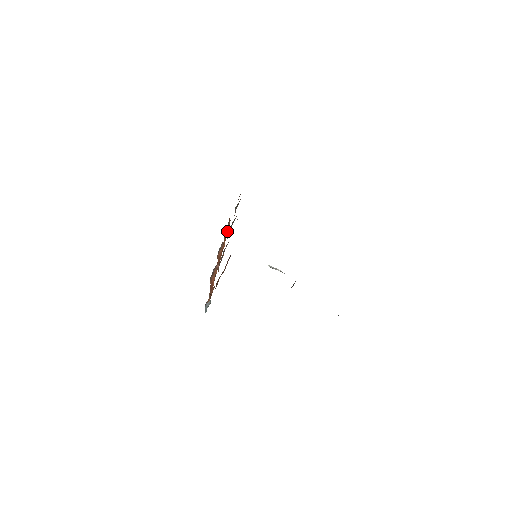
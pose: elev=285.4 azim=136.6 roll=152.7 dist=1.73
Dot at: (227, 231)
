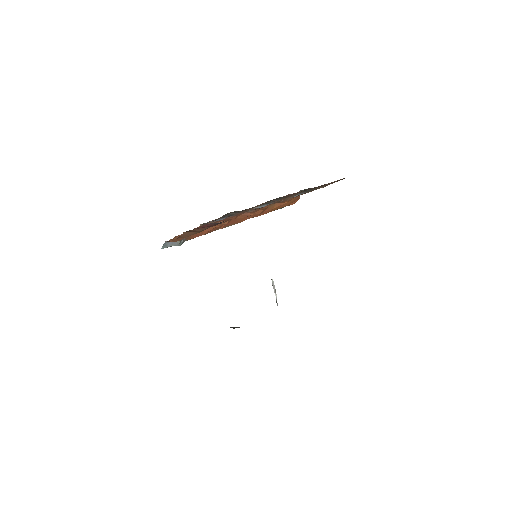
Dot at: (281, 205)
